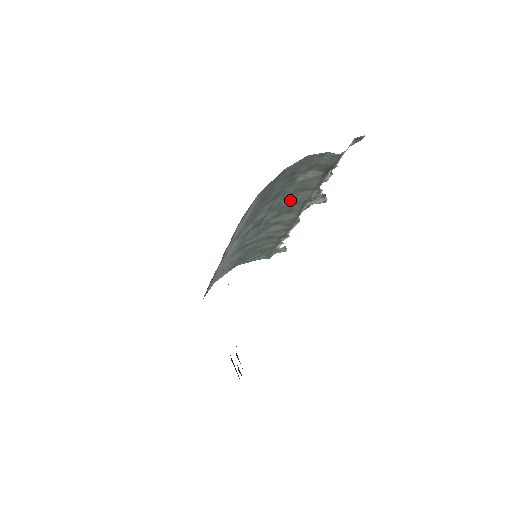
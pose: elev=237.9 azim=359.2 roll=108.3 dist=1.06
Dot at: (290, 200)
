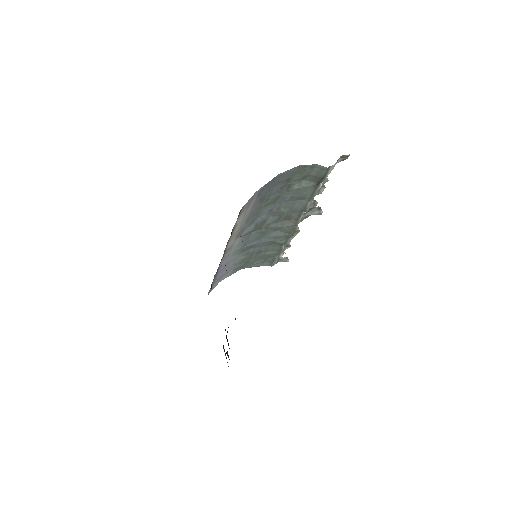
Dot at: (288, 207)
